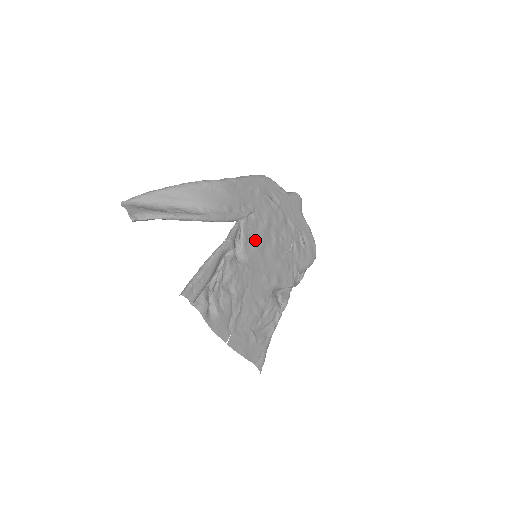
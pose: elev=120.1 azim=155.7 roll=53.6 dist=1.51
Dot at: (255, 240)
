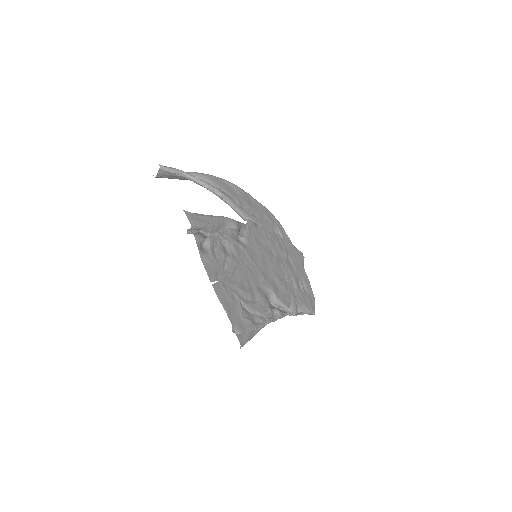
Dot at: (258, 242)
